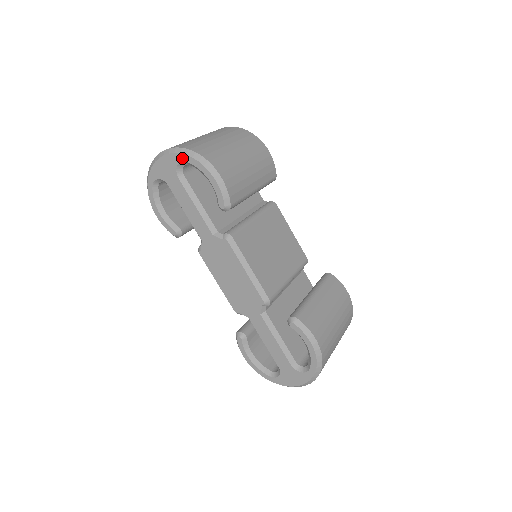
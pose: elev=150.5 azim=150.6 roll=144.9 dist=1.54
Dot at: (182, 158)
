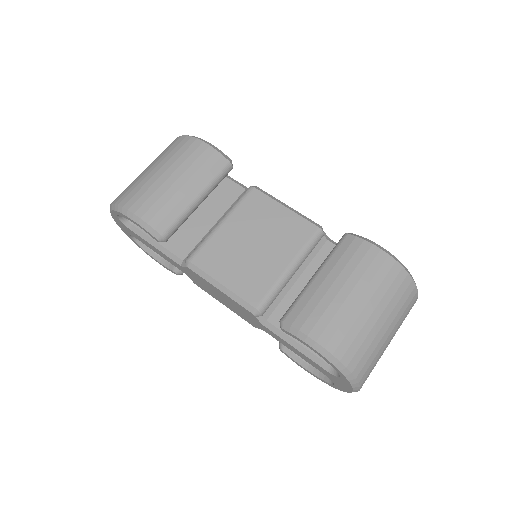
Dot at: (115, 214)
